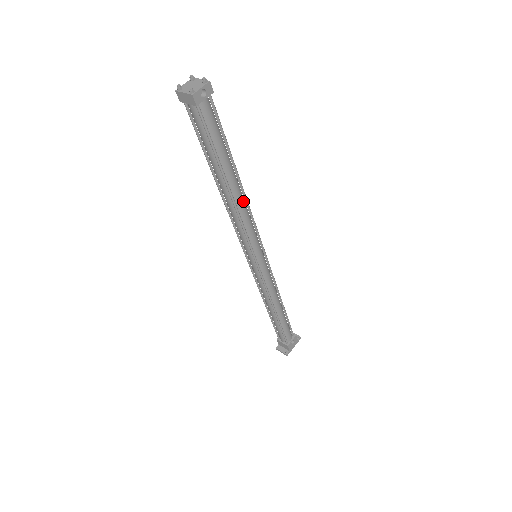
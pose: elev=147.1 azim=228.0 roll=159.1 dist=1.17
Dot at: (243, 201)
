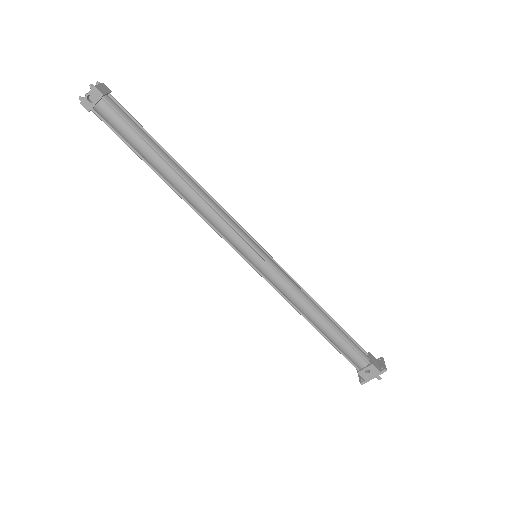
Dot at: (196, 196)
